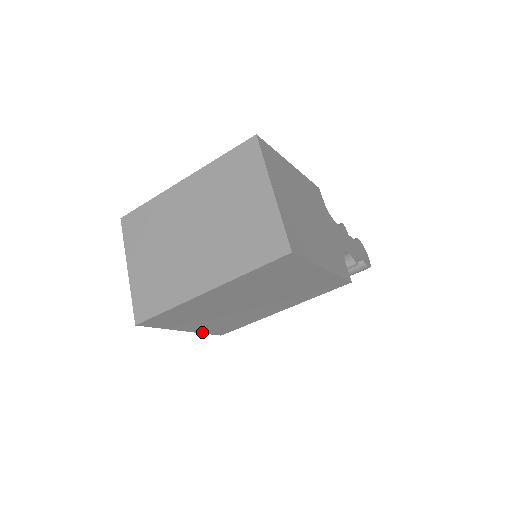
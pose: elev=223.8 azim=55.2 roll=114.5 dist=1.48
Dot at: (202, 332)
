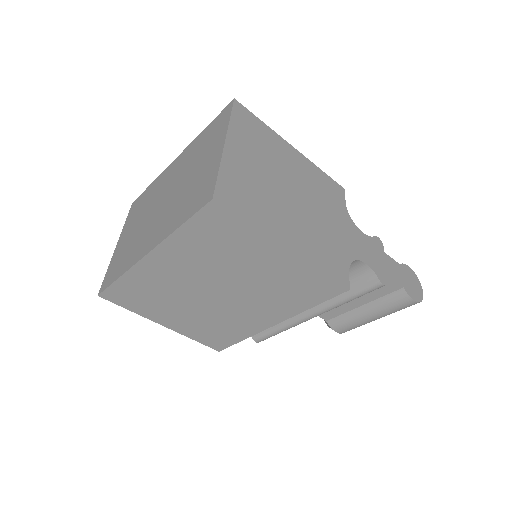
Dot at: (189, 336)
